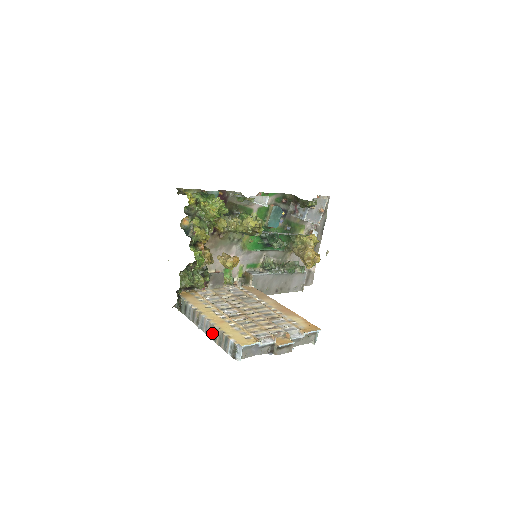
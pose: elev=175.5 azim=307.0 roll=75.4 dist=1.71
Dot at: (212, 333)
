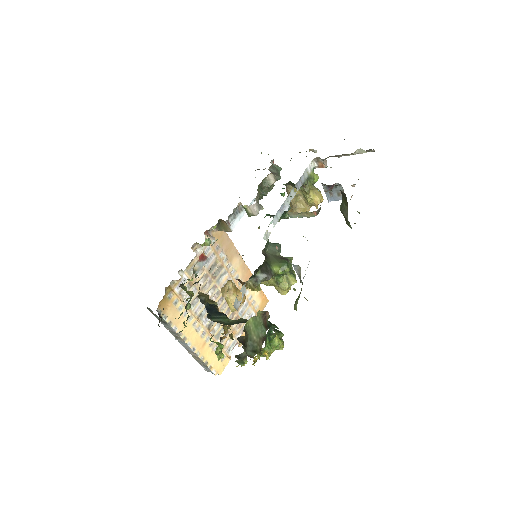
Dot at: (193, 355)
